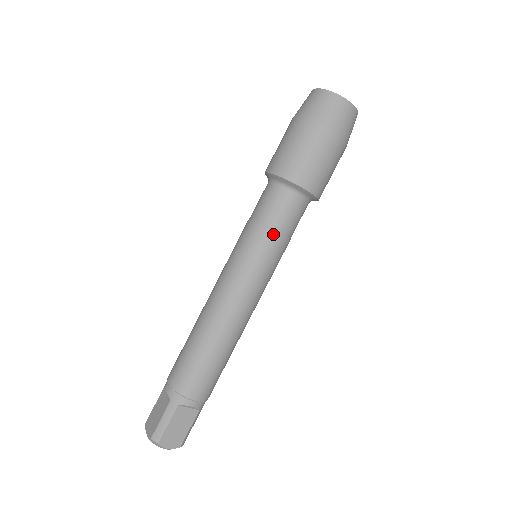
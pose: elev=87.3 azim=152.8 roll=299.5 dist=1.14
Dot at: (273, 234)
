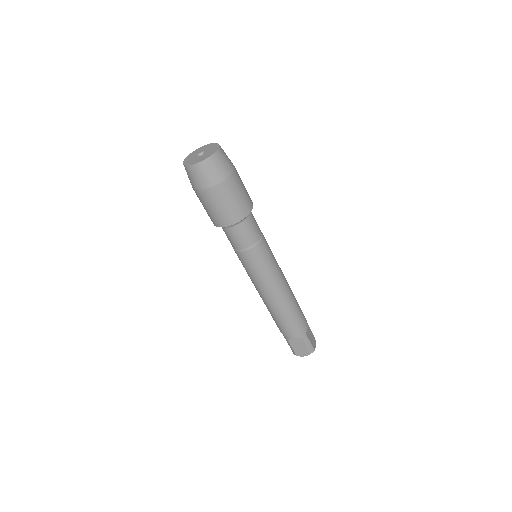
Dot at: (262, 241)
